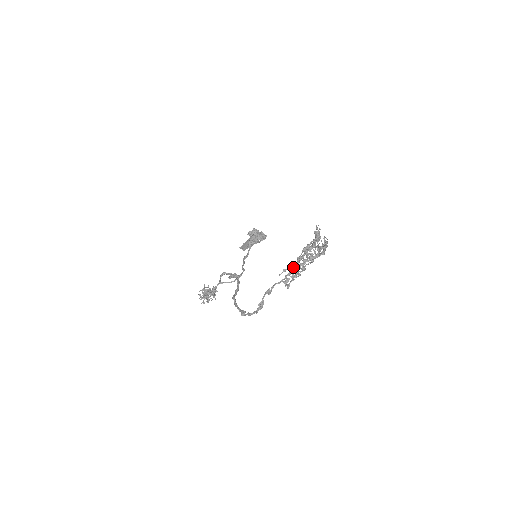
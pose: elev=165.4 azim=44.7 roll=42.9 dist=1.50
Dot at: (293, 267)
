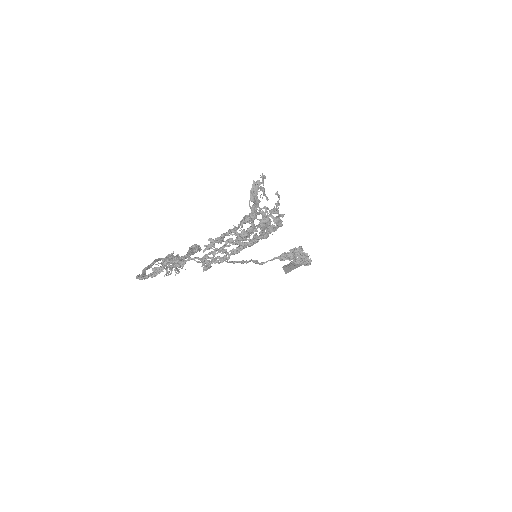
Dot at: (220, 238)
